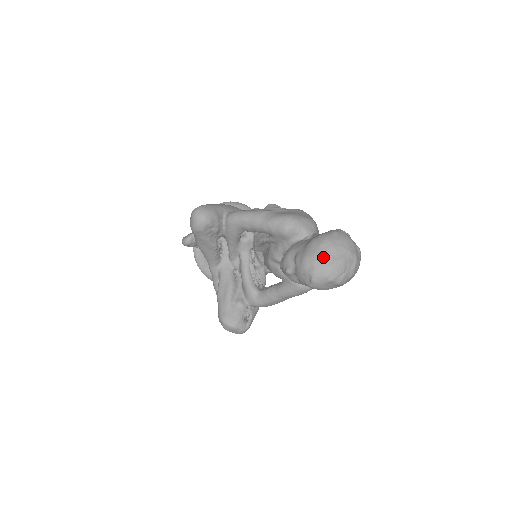
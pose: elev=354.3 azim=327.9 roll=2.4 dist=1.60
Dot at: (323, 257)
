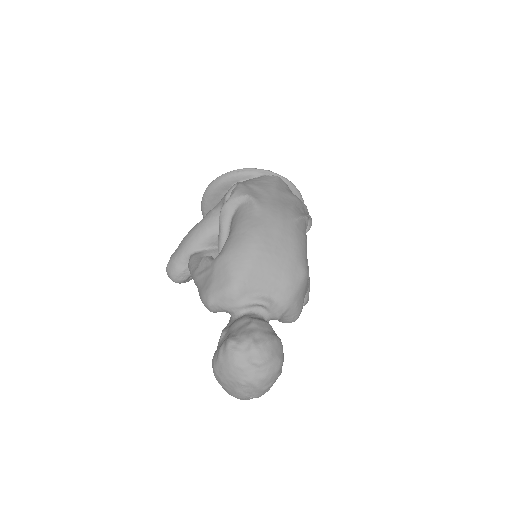
Dot at: (223, 388)
